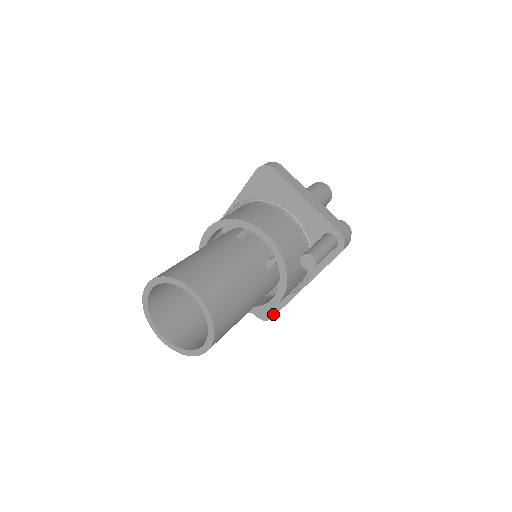
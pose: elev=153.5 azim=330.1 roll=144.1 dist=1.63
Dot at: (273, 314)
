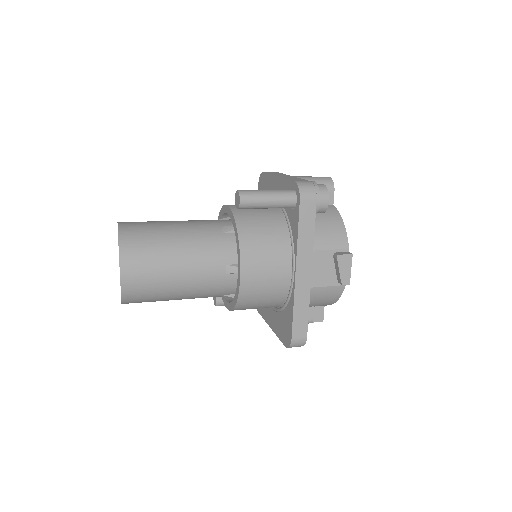
Dot at: (291, 331)
